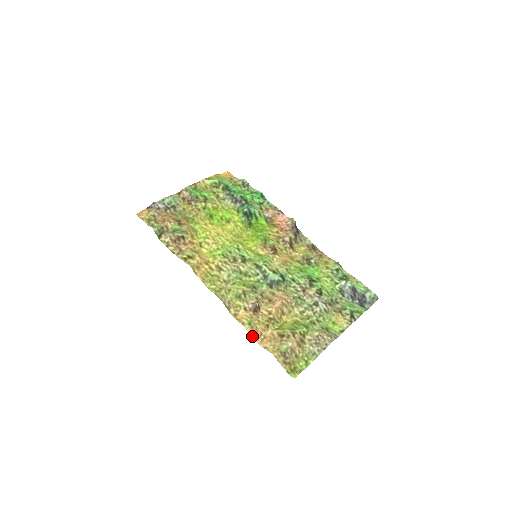
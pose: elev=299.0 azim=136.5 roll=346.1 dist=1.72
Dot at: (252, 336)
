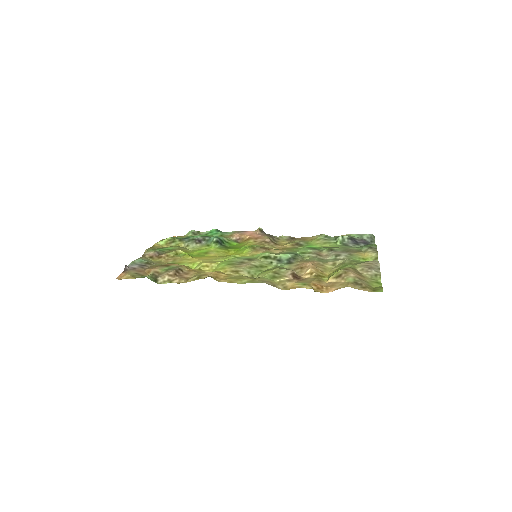
Dot at: (315, 291)
